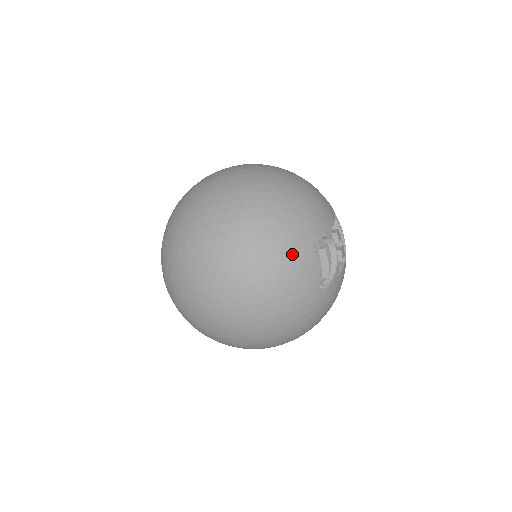
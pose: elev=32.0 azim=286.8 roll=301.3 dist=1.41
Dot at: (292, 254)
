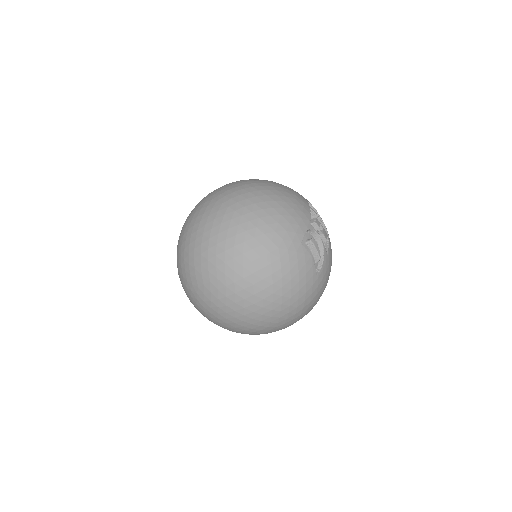
Dot at: (287, 256)
